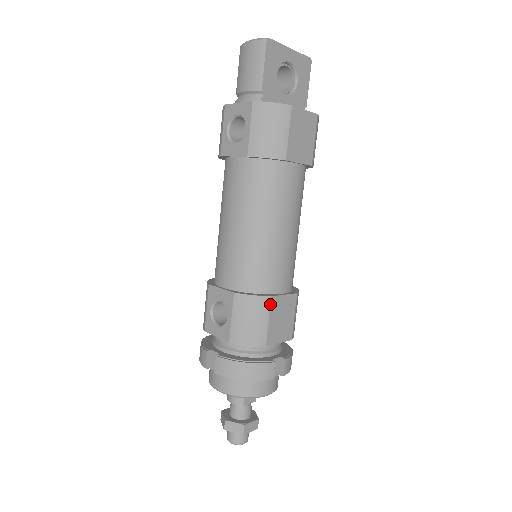
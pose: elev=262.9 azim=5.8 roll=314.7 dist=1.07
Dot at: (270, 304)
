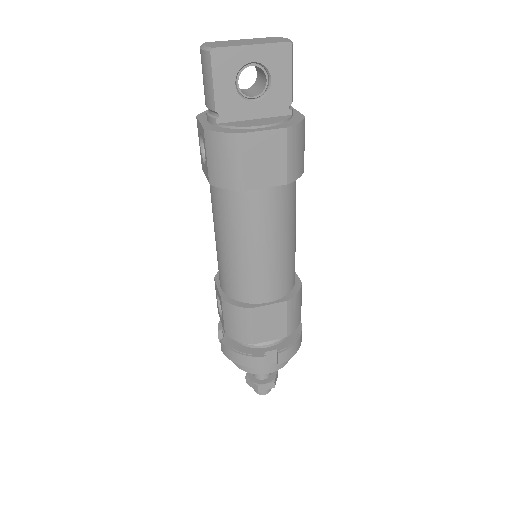
Dot at: (251, 314)
